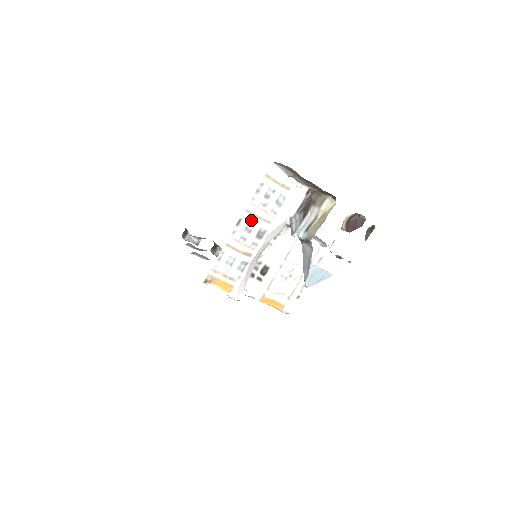
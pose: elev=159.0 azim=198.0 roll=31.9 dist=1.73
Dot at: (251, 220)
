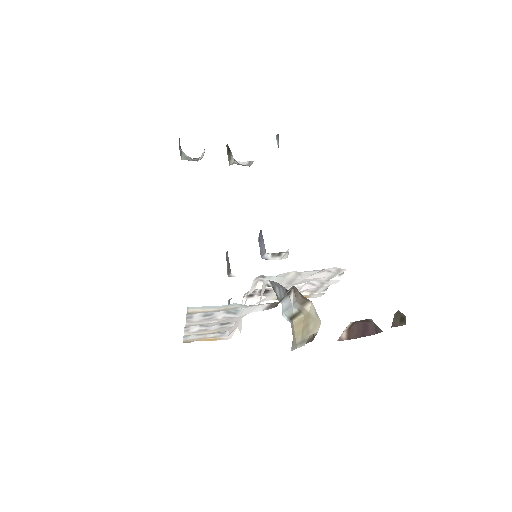
Dot at: (201, 324)
